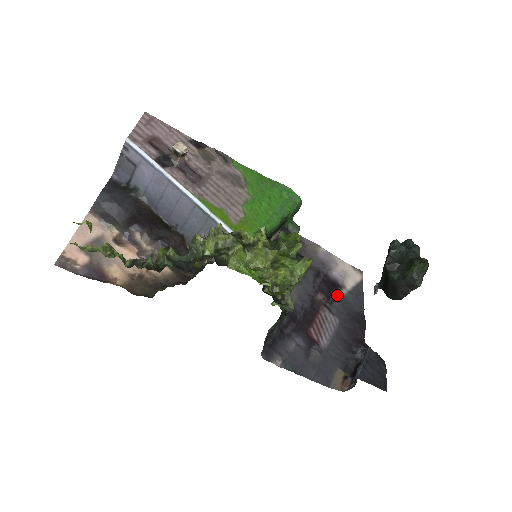
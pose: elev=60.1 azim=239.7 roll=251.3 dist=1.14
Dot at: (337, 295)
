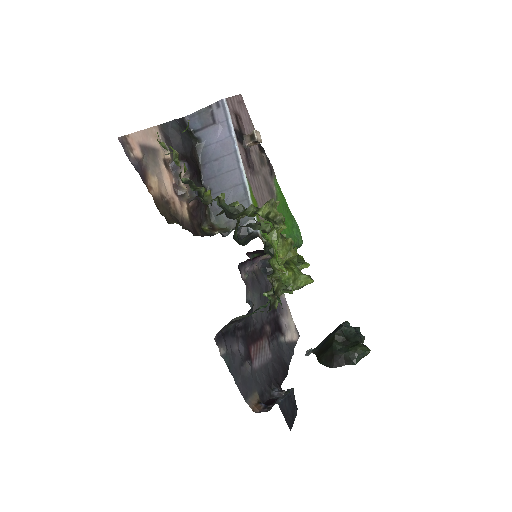
Dot at: (278, 337)
